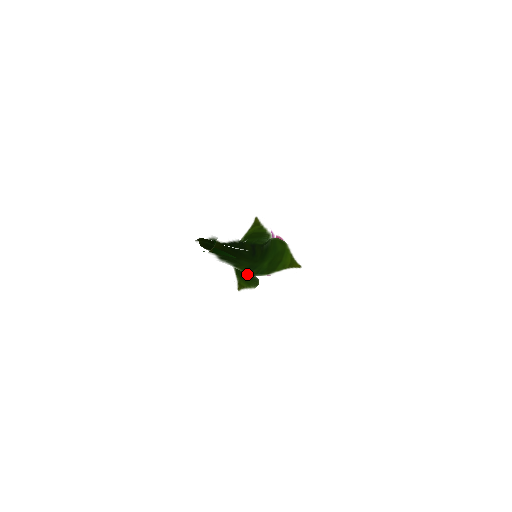
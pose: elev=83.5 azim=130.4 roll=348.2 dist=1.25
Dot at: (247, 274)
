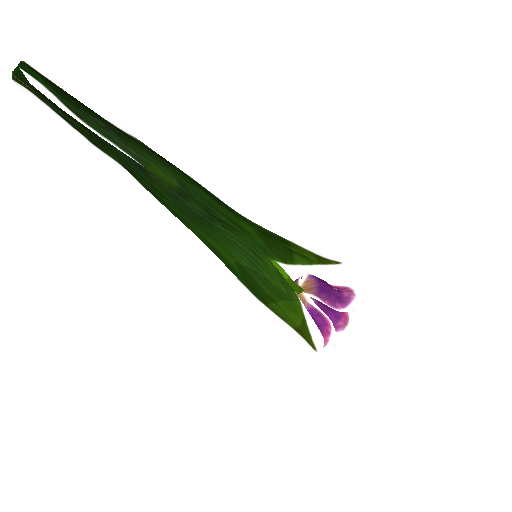
Dot at: (212, 221)
